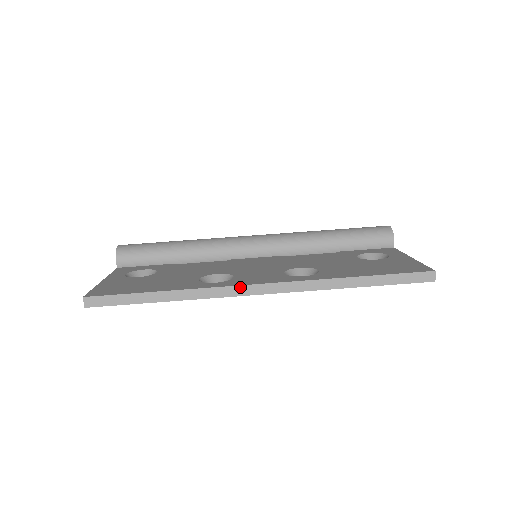
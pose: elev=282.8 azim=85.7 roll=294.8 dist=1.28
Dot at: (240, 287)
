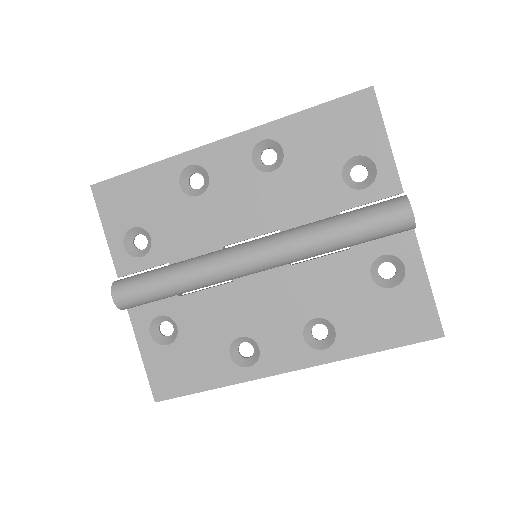
Dot at: (273, 375)
